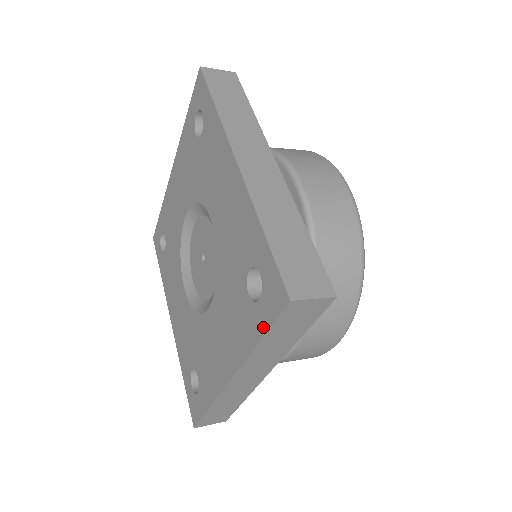
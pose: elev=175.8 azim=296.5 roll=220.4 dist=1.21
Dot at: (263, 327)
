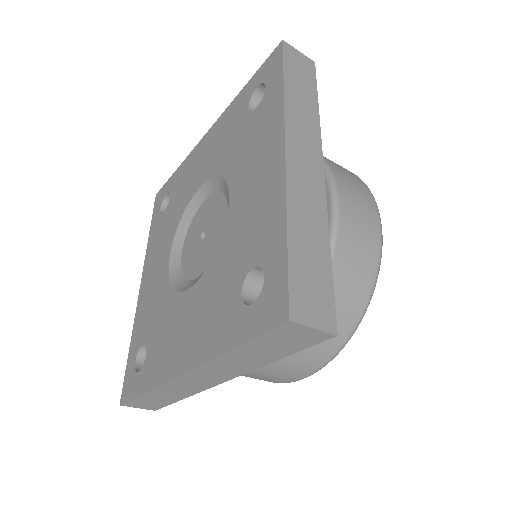
Dot at: (244, 335)
